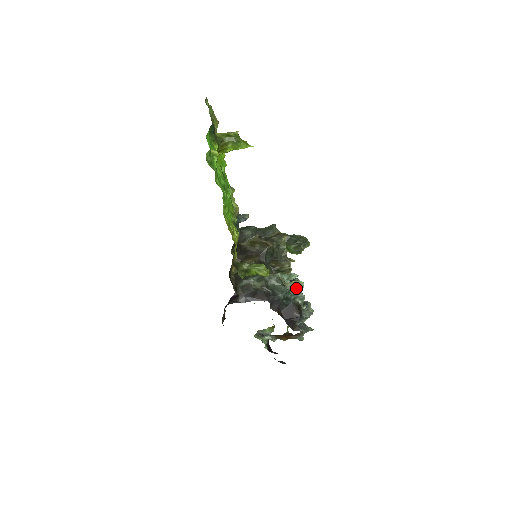
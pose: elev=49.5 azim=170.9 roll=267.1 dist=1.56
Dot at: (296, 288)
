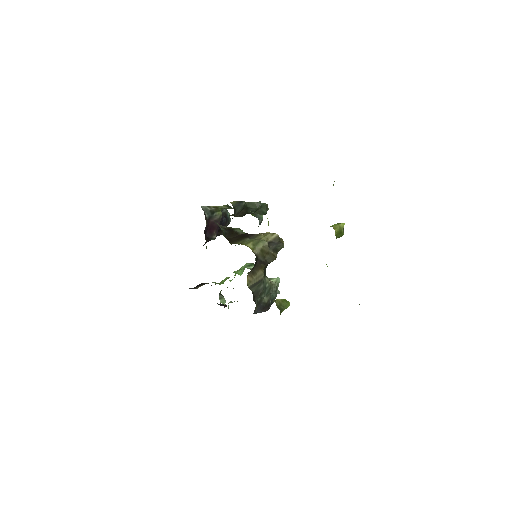
Dot at: occluded
